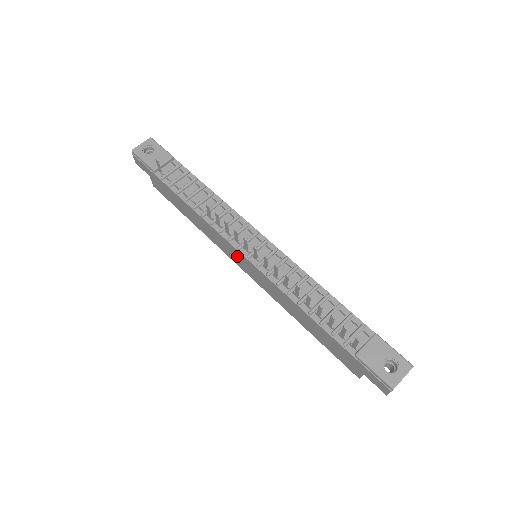
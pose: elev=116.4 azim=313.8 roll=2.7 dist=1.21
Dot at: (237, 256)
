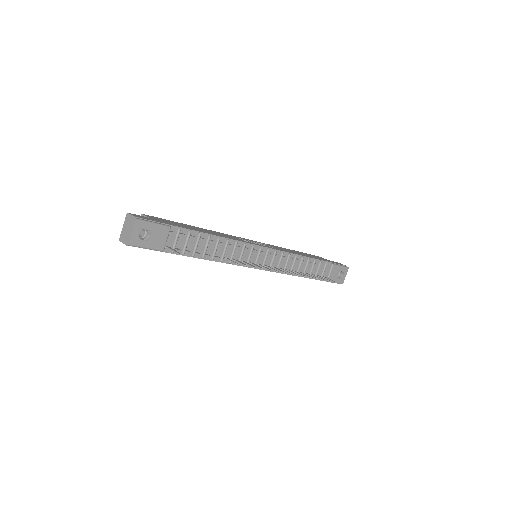
Dot at: occluded
